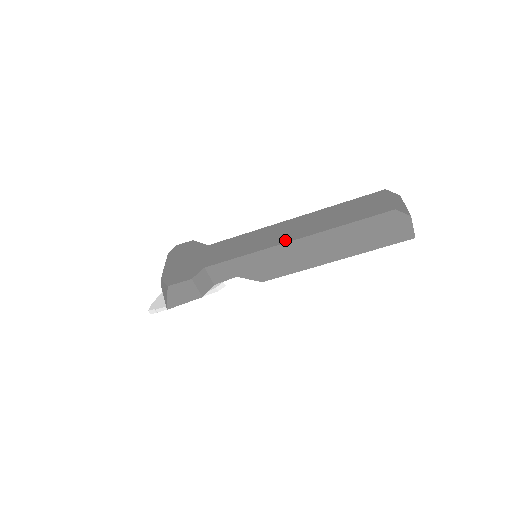
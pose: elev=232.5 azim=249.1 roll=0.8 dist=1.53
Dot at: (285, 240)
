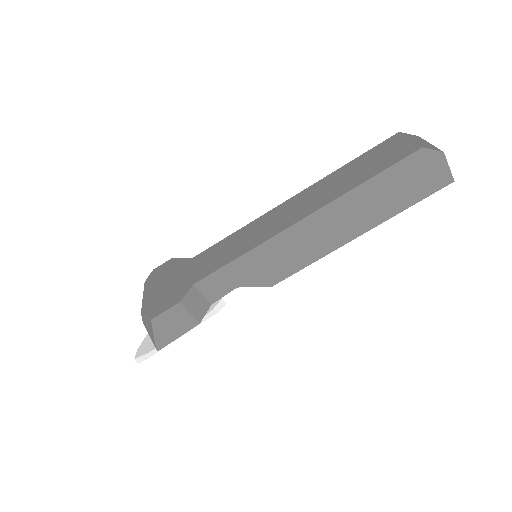
Dot at: (289, 223)
